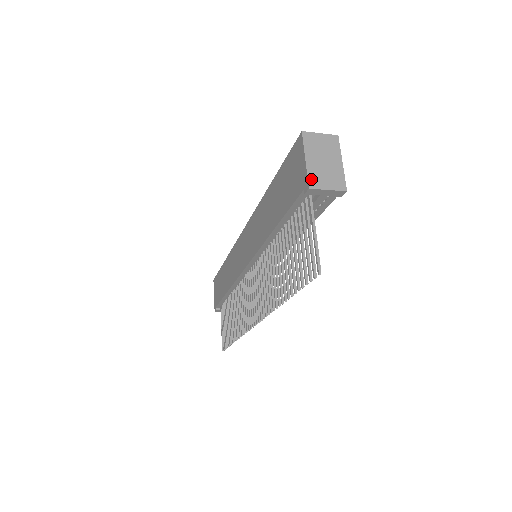
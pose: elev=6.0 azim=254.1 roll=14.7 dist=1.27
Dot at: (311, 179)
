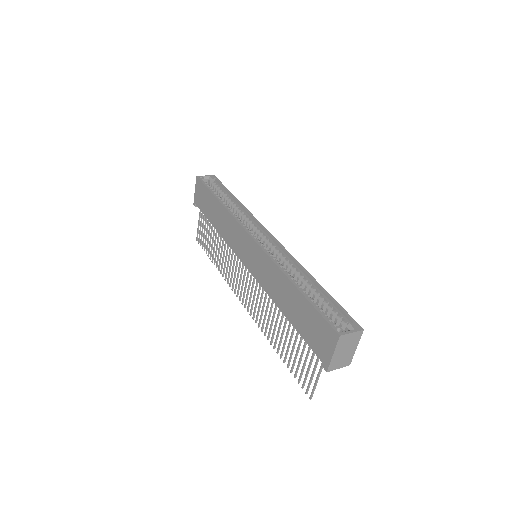
Dot at: (331, 366)
